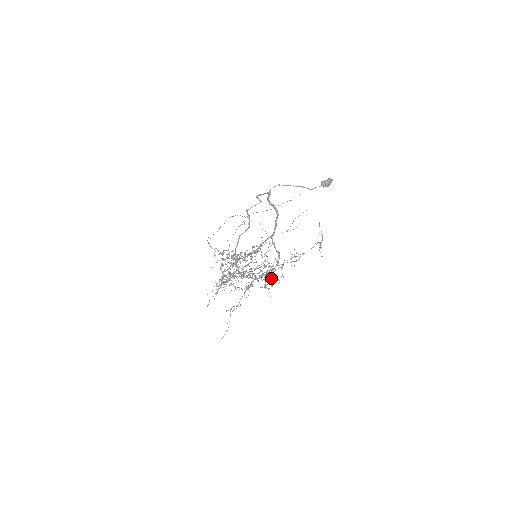
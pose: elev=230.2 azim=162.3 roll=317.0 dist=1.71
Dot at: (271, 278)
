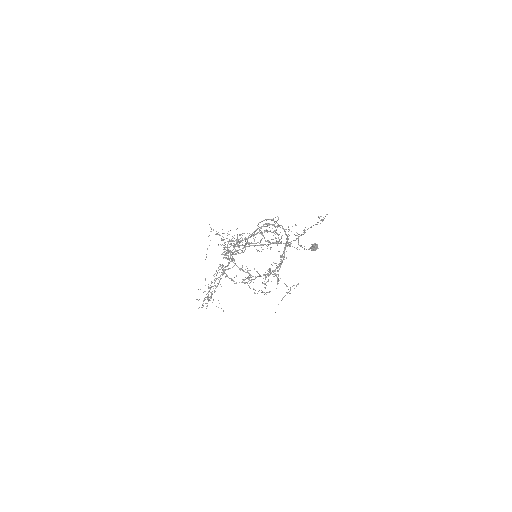
Dot at: (277, 270)
